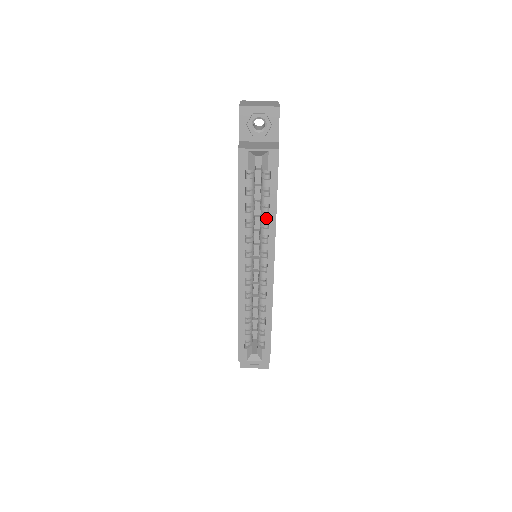
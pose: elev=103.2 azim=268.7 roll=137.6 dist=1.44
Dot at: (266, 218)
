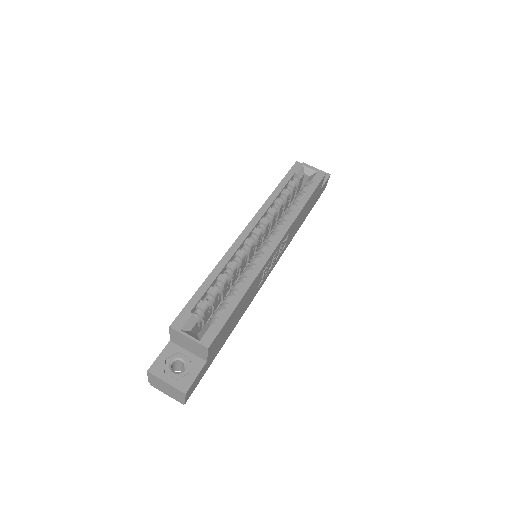
Dot at: (292, 209)
